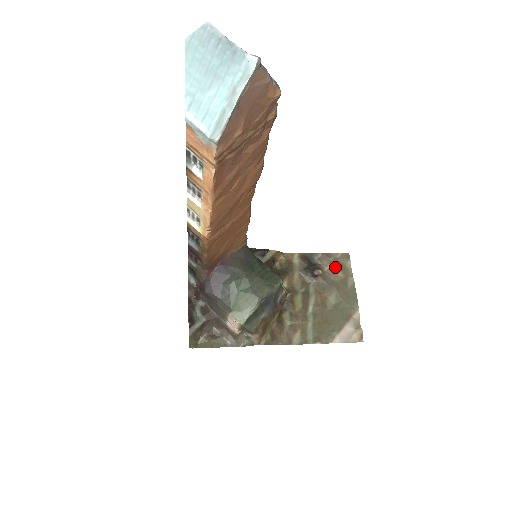
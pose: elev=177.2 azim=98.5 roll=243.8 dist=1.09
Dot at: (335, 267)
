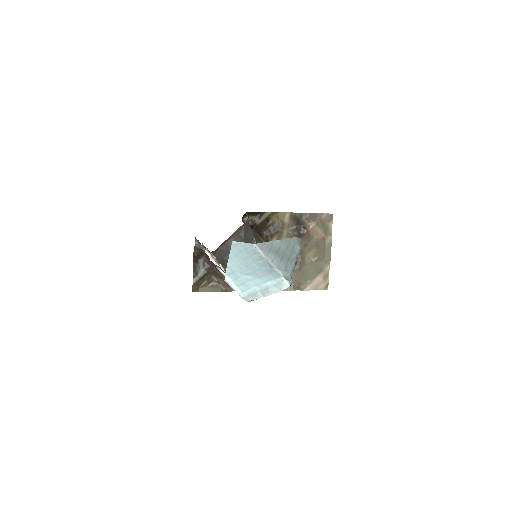
Dot at: (319, 226)
